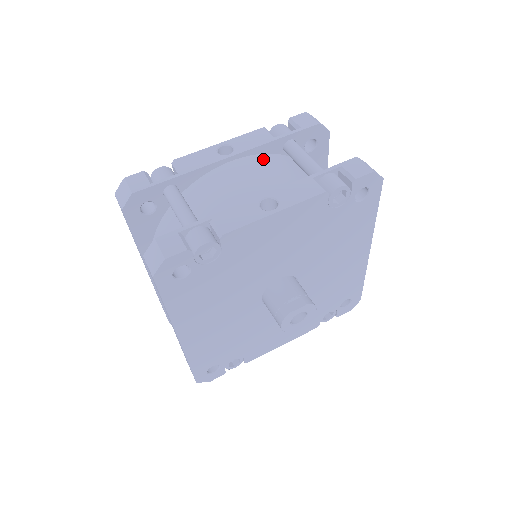
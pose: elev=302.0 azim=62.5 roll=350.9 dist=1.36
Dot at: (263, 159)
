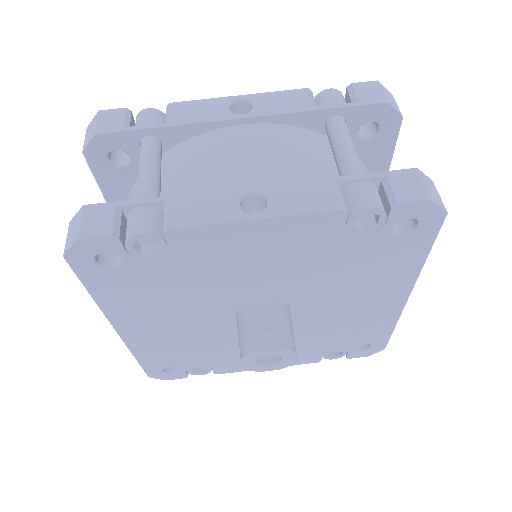
Dot at: (287, 133)
